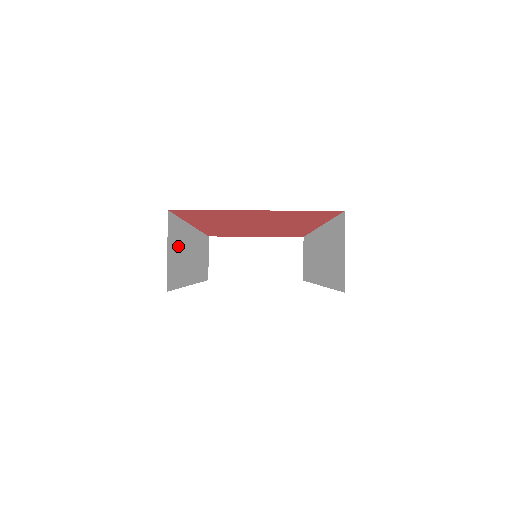
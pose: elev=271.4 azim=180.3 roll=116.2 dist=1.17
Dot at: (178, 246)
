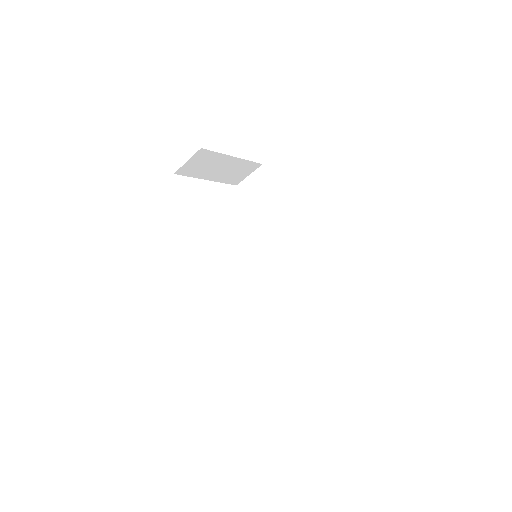
Dot at: occluded
